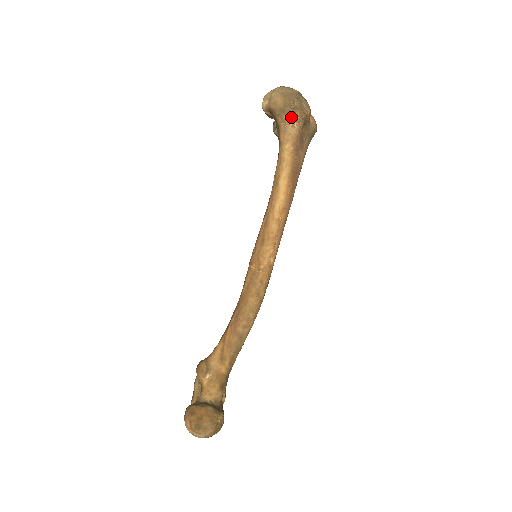
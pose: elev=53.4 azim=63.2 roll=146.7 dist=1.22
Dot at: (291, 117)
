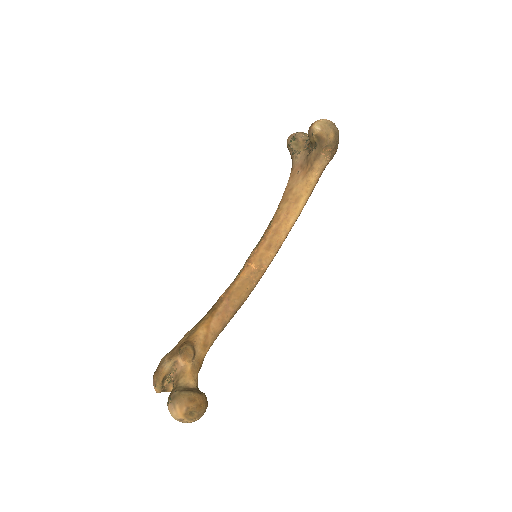
Dot at: (331, 153)
